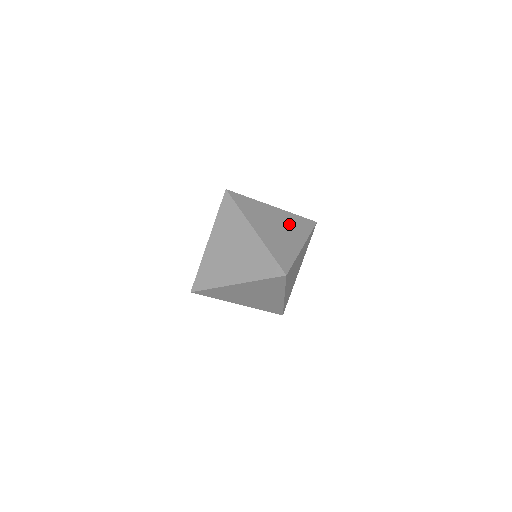
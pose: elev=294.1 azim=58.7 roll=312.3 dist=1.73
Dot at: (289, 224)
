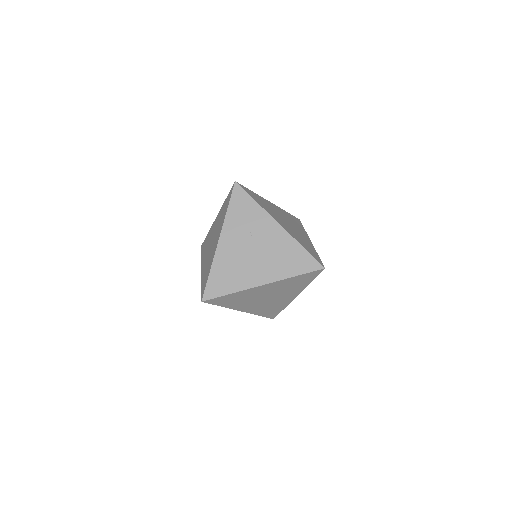
Dot at: (290, 220)
